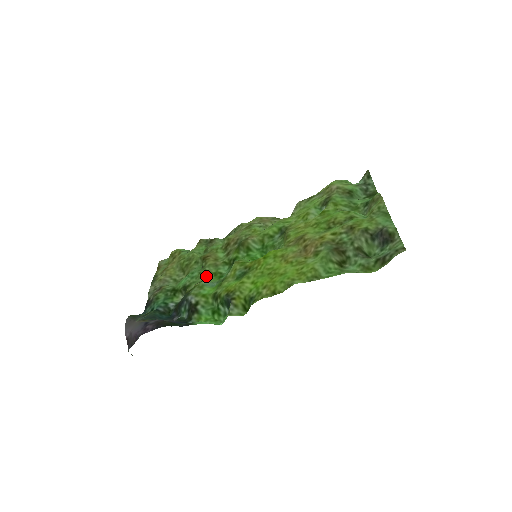
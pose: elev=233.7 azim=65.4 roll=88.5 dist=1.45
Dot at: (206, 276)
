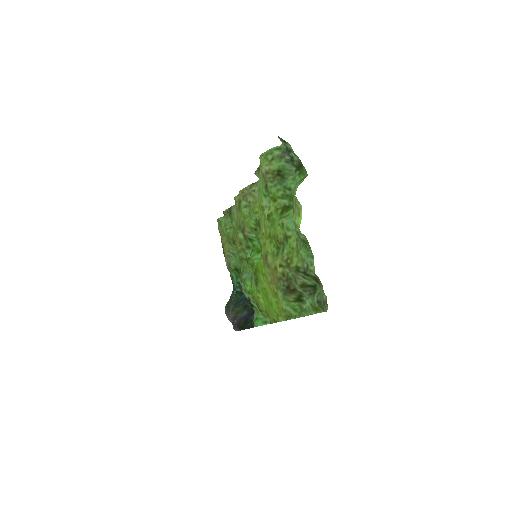
Dot at: (243, 263)
